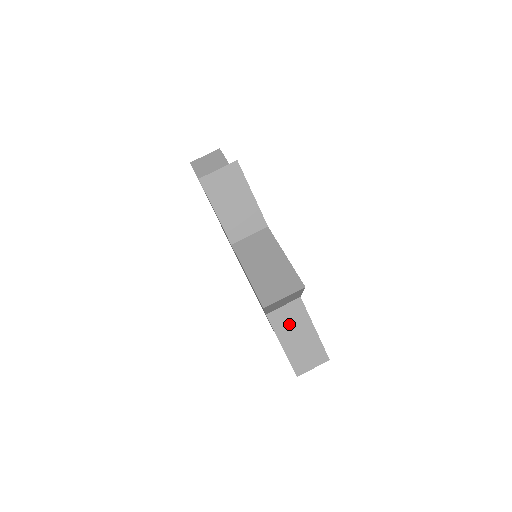
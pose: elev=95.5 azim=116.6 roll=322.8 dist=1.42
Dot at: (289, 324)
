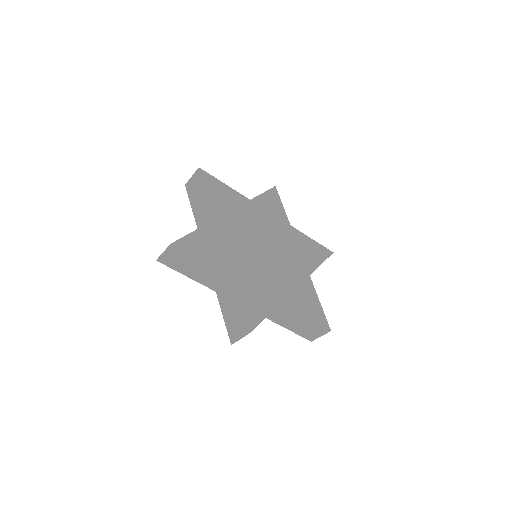
Dot at: occluded
